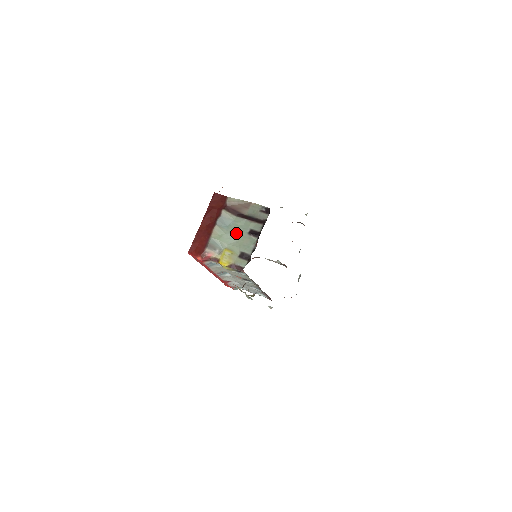
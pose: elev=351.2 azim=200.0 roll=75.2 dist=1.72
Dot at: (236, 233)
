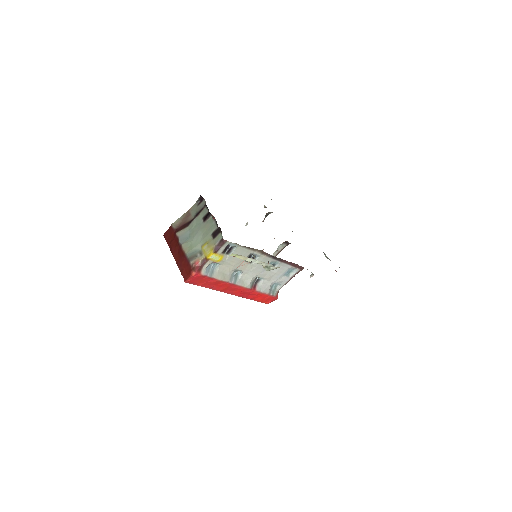
Dot at: (197, 232)
